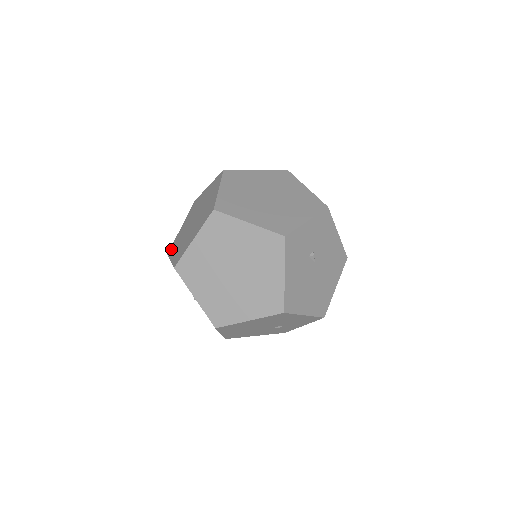
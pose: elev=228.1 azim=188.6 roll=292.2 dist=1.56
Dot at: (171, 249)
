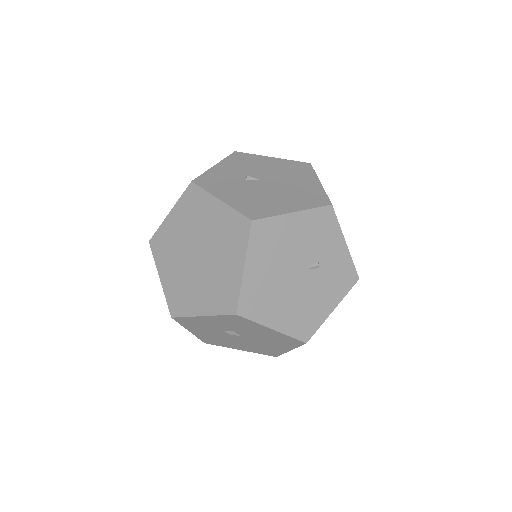
Dot at: occluded
